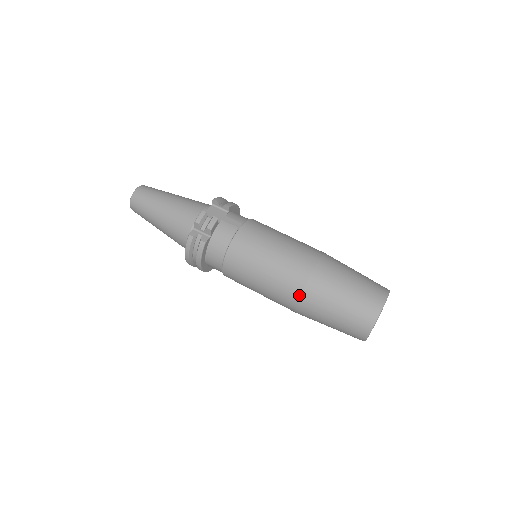
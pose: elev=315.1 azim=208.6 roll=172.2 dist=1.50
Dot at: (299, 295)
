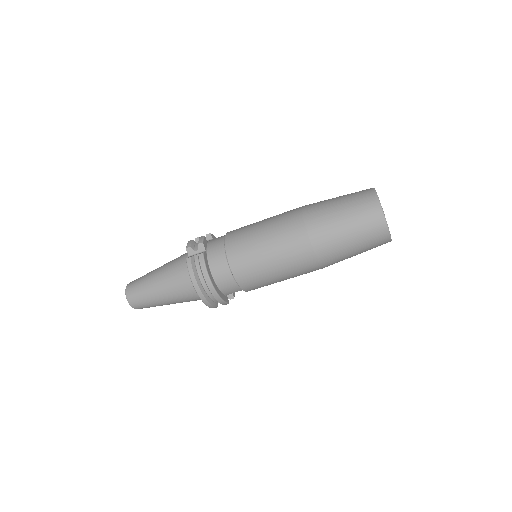
Dot at: (305, 229)
